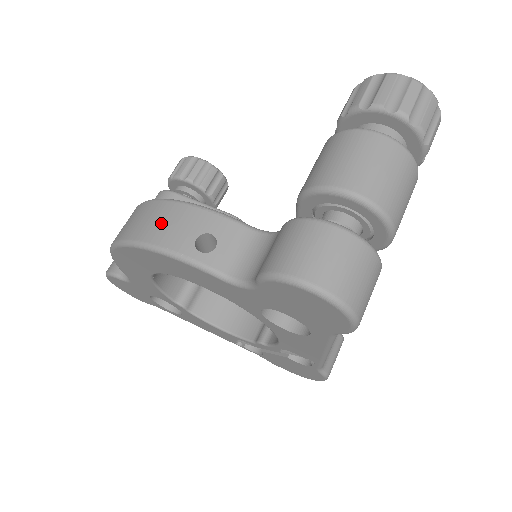
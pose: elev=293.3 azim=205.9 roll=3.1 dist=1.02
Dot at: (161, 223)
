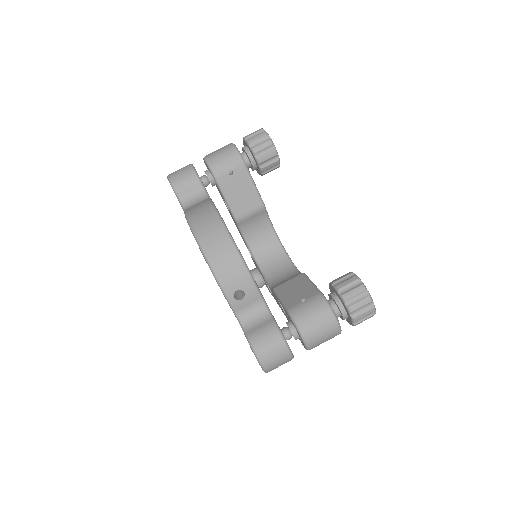
Dot at: (227, 267)
